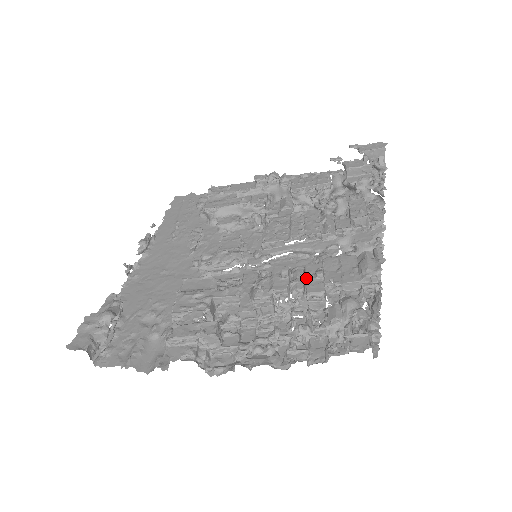
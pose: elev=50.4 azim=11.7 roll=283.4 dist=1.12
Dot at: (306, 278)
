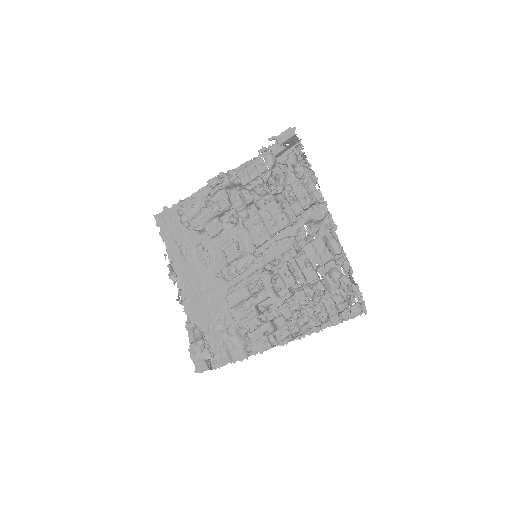
Dot at: (302, 270)
